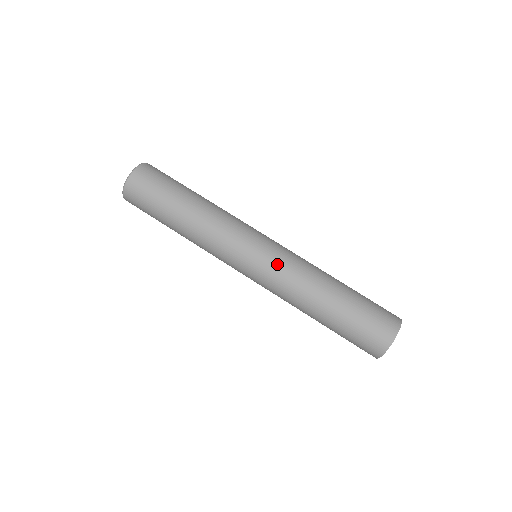
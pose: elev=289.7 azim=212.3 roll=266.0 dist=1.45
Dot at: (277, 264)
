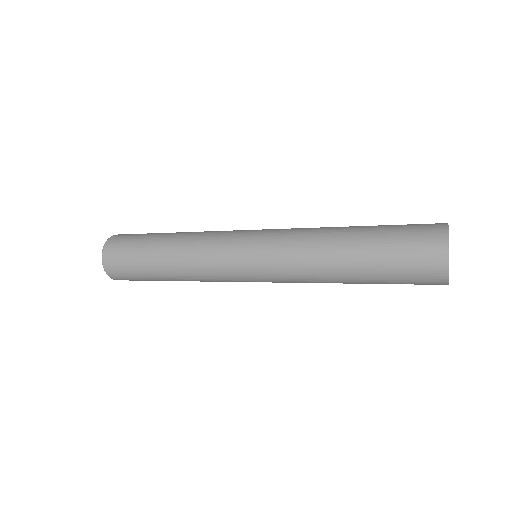
Dot at: (276, 234)
